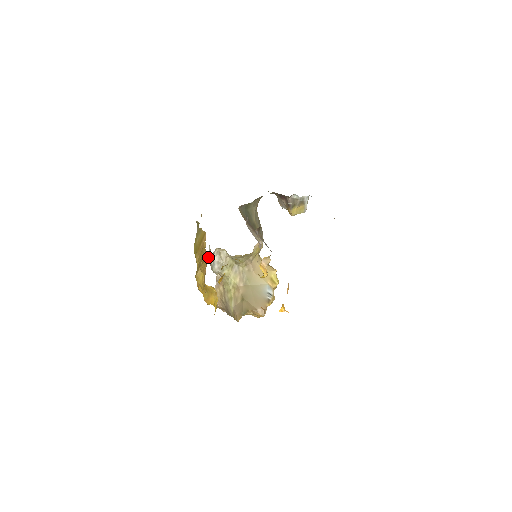
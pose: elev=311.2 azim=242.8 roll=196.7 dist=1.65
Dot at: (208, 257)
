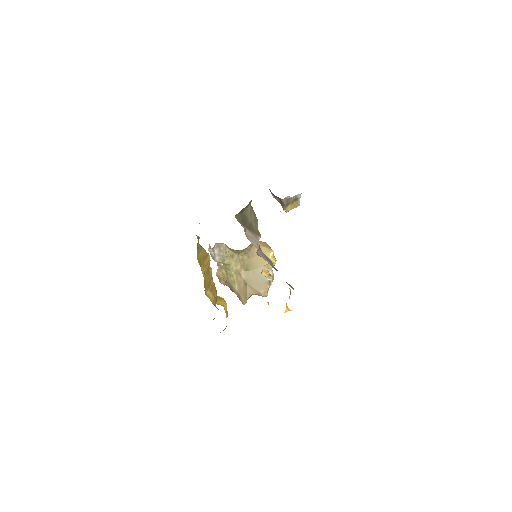
Dot at: occluded
